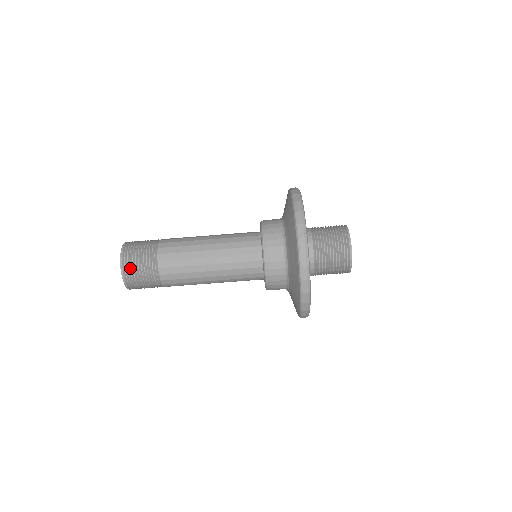
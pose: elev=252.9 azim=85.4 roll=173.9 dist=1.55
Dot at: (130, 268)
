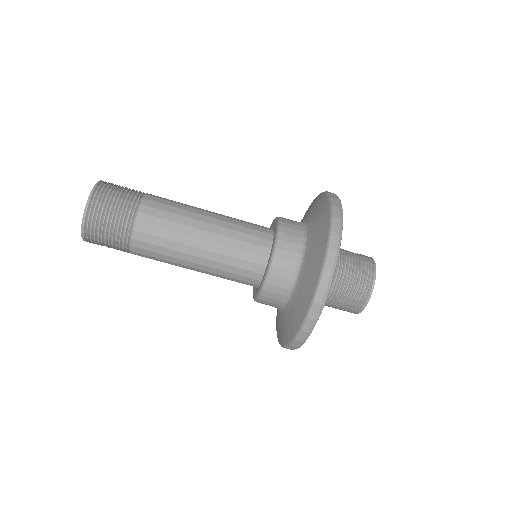
Dot at: (94, 239)
